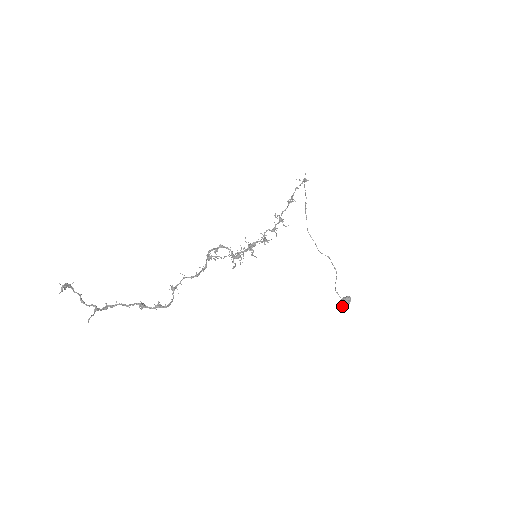
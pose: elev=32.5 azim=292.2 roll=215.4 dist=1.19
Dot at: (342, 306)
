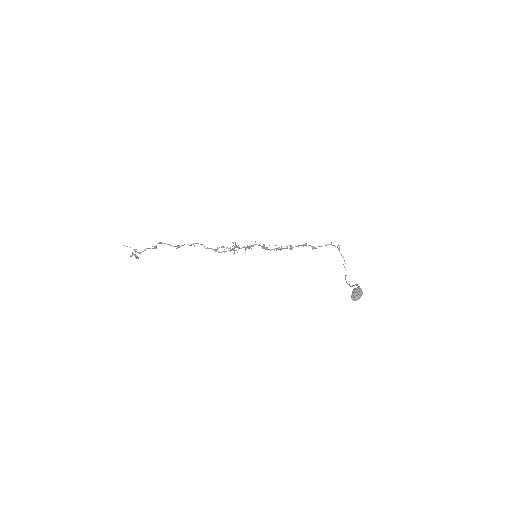
Dot at: (351, 297)
